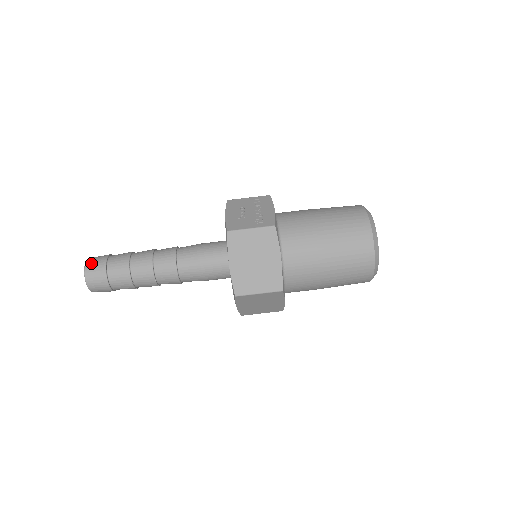
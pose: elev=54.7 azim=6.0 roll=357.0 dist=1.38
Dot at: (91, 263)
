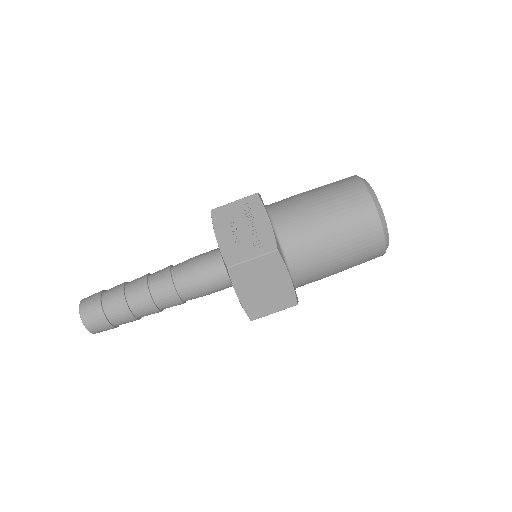
Dot at: (86, 312)
